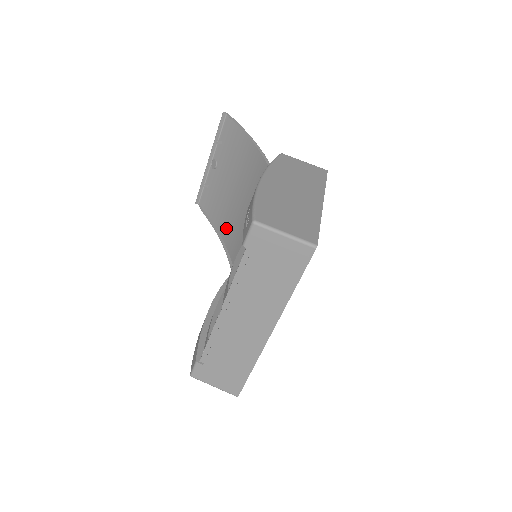
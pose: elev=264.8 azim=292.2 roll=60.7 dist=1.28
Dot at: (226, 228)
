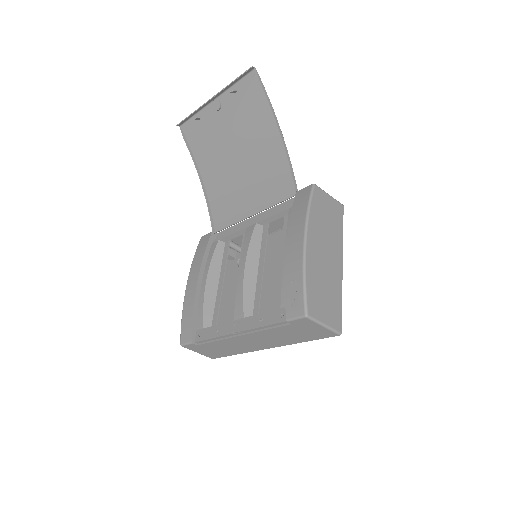
Dot at: (212, 178)
